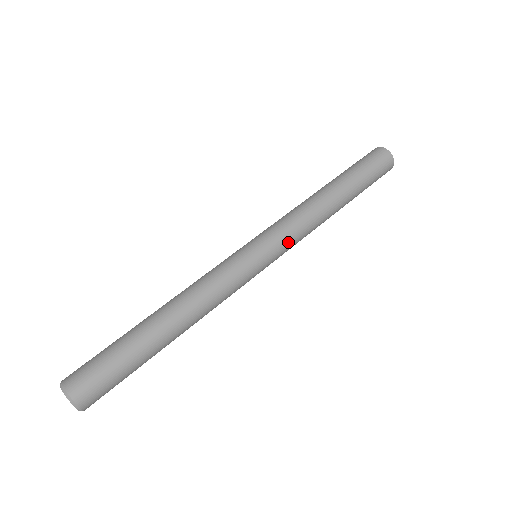
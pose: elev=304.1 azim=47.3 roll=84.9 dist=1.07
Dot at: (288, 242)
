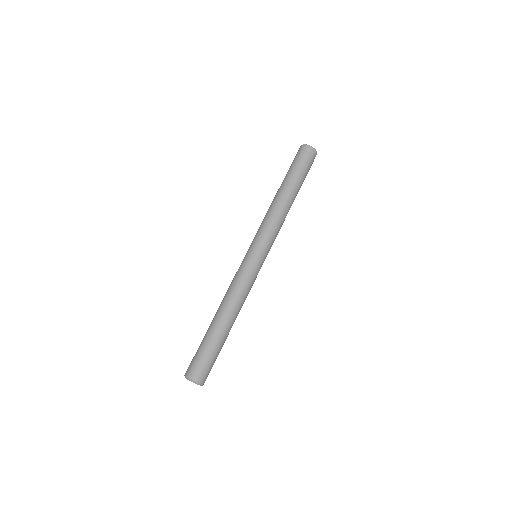
Dot at: (269, 238)
